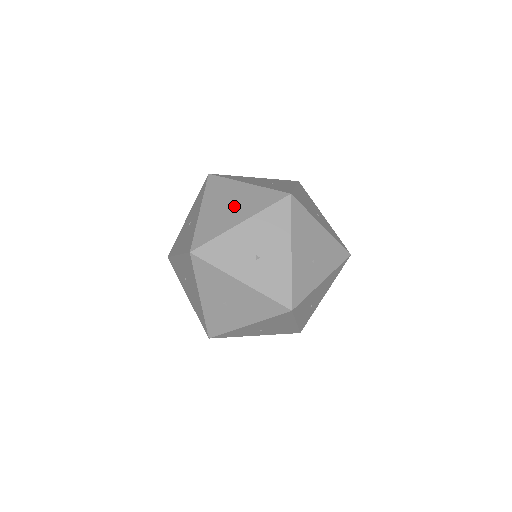
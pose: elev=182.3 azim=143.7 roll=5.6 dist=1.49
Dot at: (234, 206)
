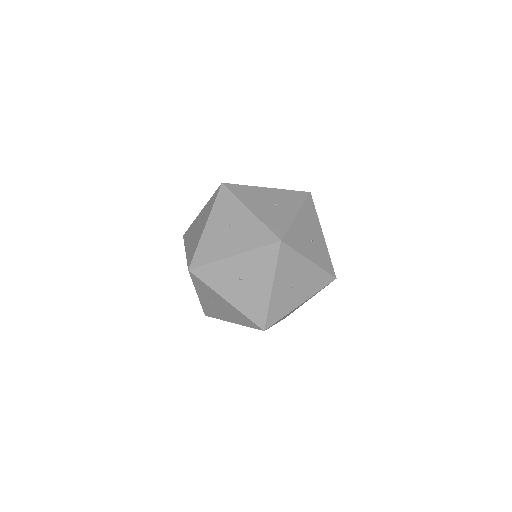
Dot at: (313, 242)
